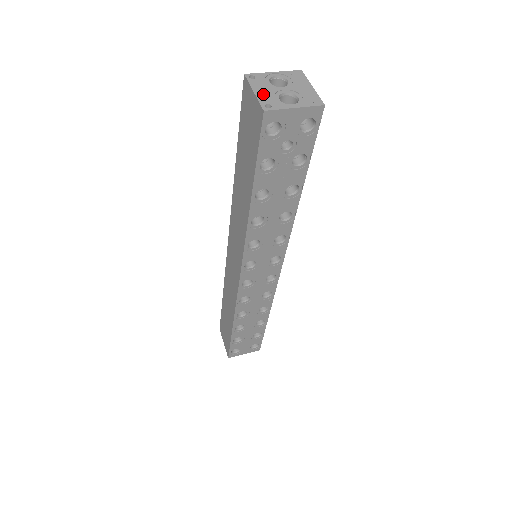
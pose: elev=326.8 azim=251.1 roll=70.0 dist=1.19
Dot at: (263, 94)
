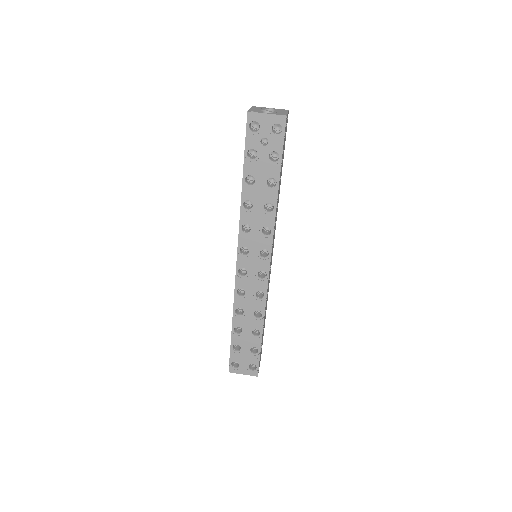
Dot at: (254, 109)
